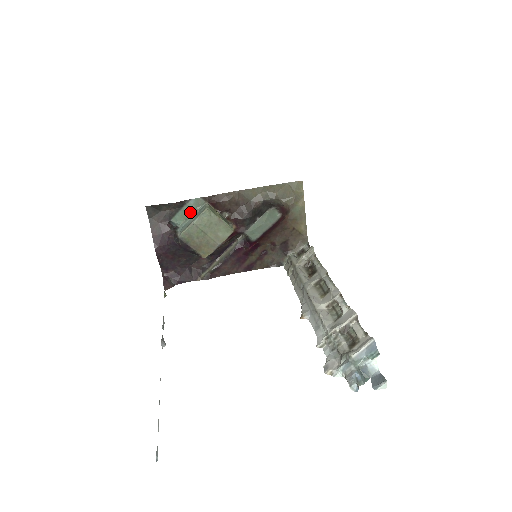
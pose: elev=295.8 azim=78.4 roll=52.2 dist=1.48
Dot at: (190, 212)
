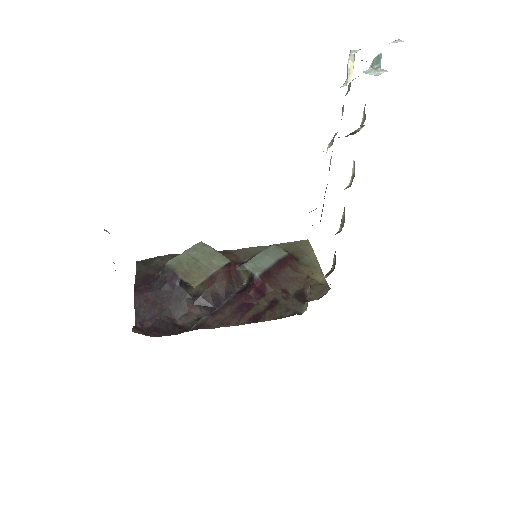
Dot at: occluded
